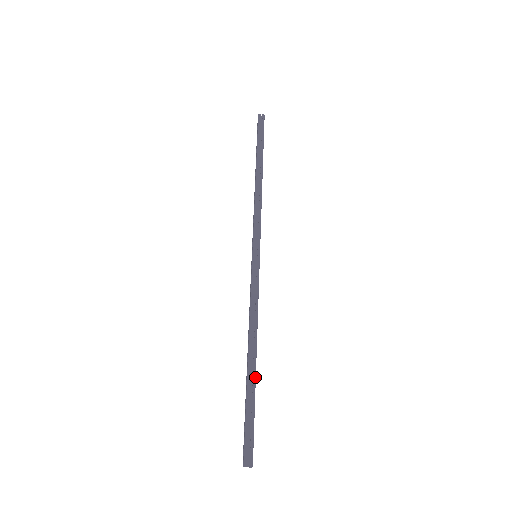
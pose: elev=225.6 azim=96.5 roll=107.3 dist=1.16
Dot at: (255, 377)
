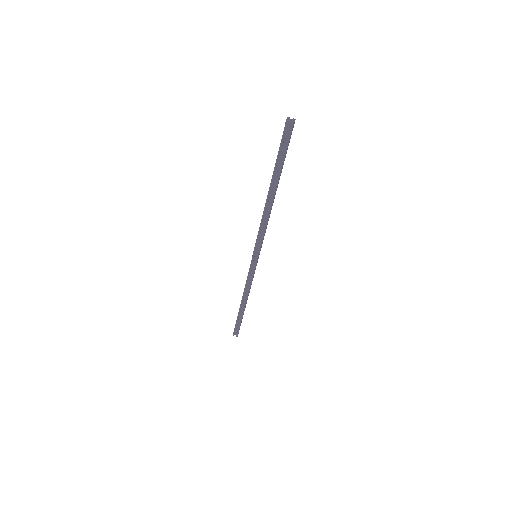
Dot at: (279, 179)
